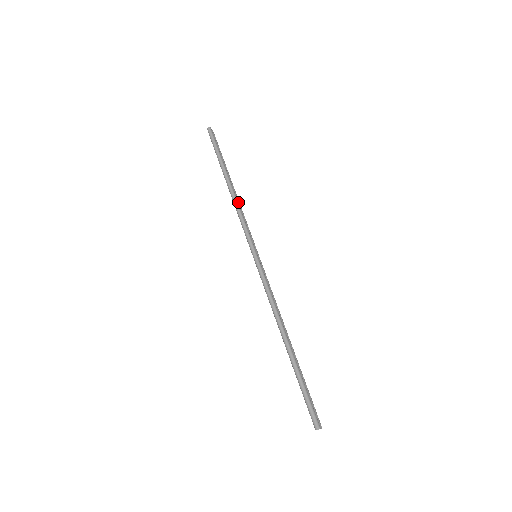
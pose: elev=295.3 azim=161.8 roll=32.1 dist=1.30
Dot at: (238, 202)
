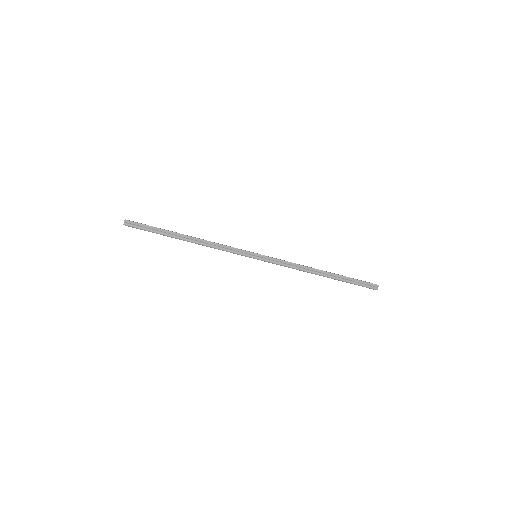
Dot at: (206, 242)
